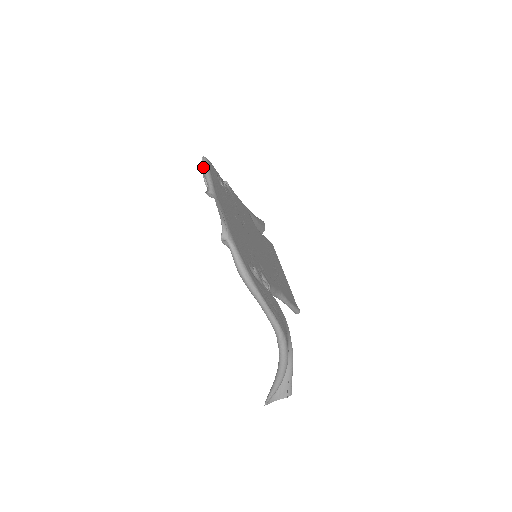
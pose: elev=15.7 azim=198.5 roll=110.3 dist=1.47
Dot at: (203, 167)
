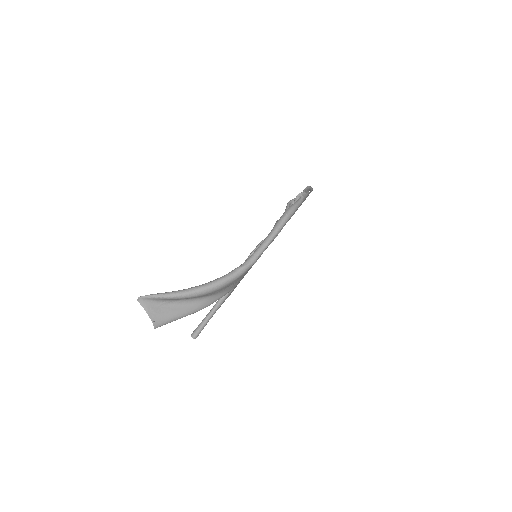
Dot at: occluded
